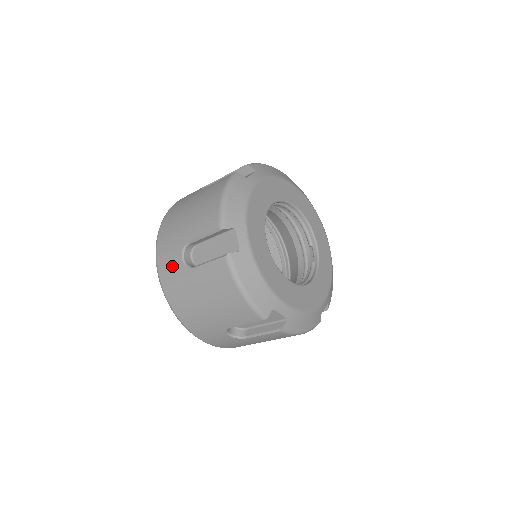
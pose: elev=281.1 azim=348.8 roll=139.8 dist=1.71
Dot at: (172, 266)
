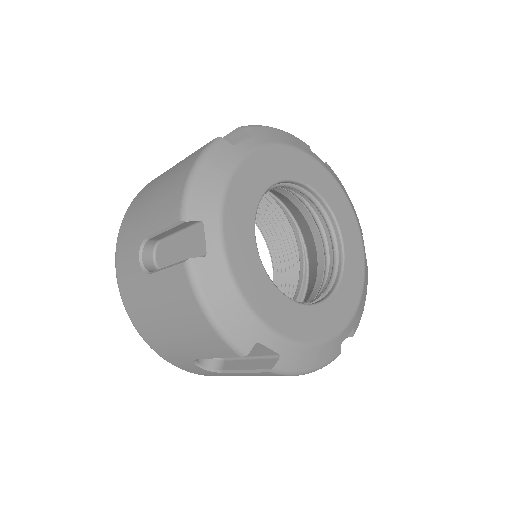
Dot at: occluded
